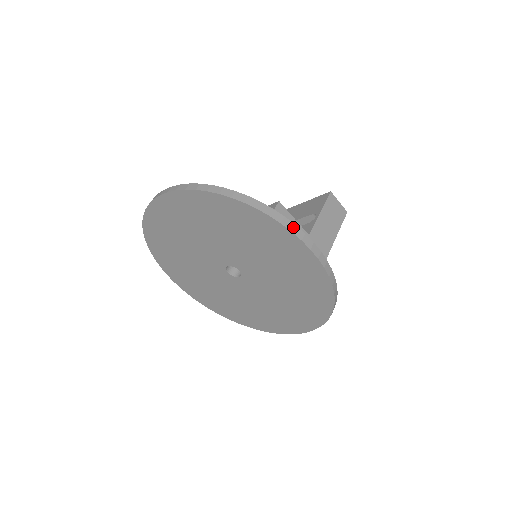
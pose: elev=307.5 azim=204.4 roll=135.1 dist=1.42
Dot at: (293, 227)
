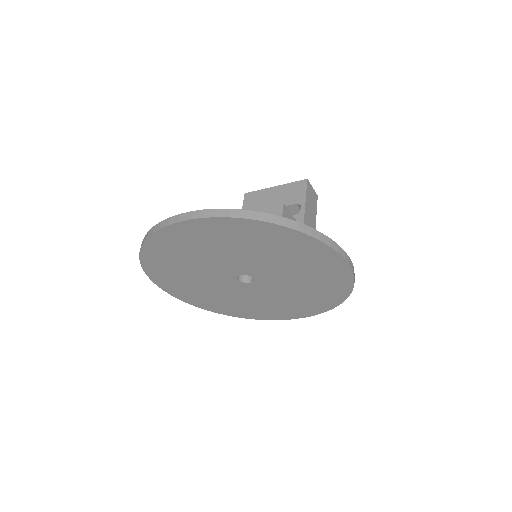
Dot at: (338, 248)
